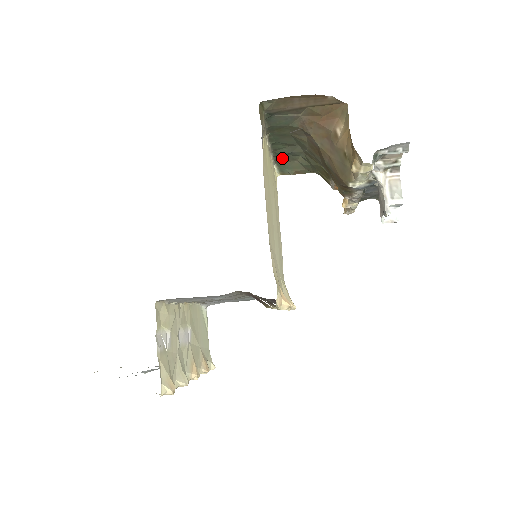
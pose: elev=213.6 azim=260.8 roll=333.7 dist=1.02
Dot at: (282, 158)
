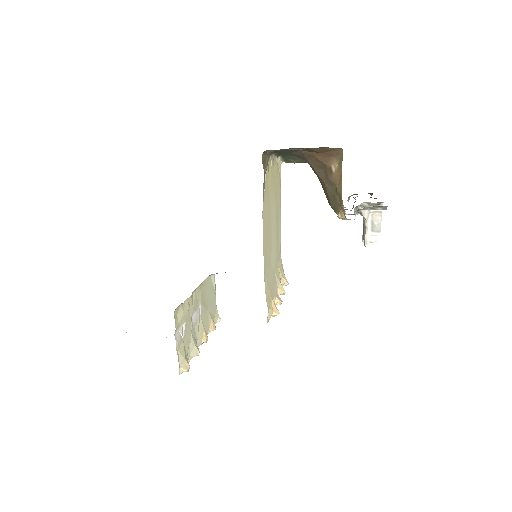
Dot at: occluded
